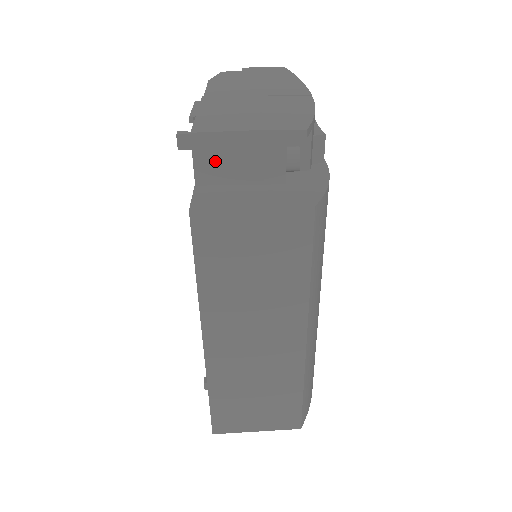
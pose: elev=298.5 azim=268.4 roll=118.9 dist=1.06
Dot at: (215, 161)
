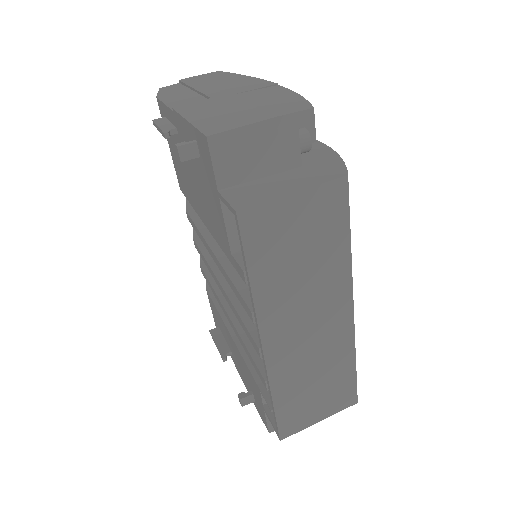
Dot at: (234, 160)
